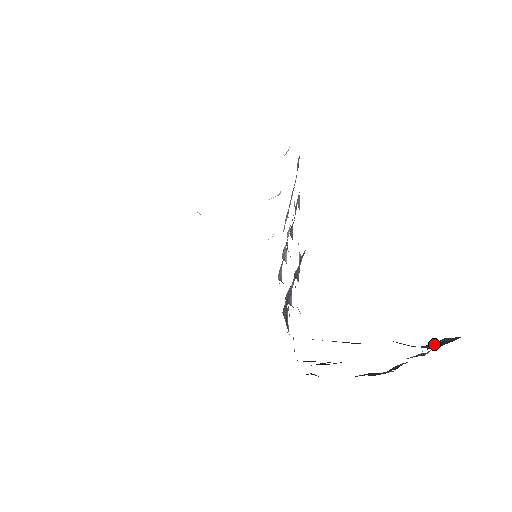
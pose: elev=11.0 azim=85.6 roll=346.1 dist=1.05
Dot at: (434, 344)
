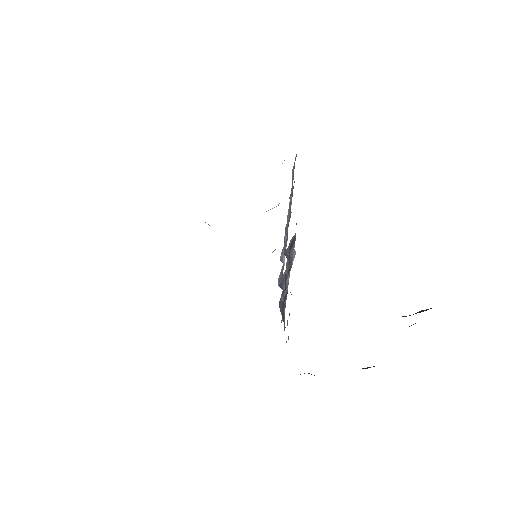
Dot at: (409, 315)
